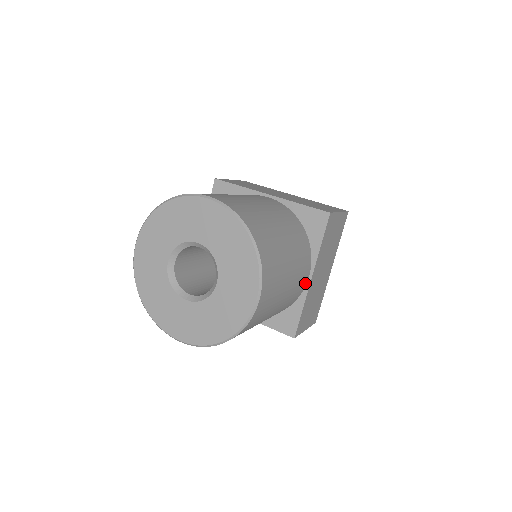
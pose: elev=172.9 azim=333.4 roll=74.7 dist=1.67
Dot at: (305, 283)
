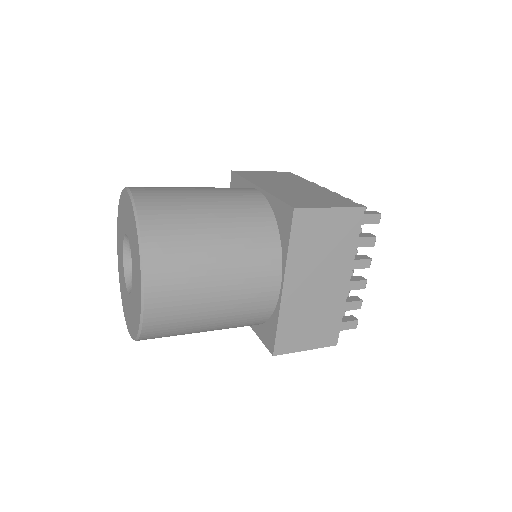
Dot at: (275, 292)
